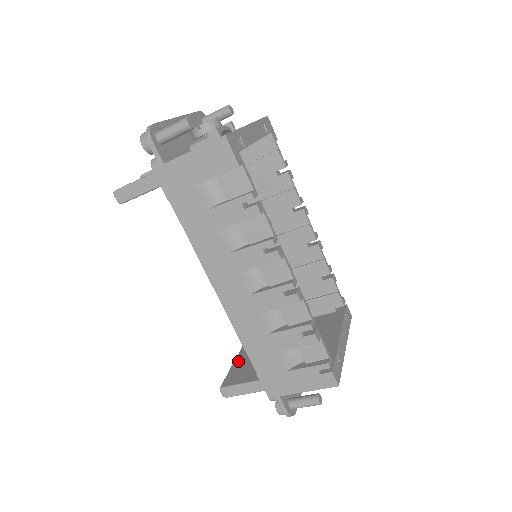
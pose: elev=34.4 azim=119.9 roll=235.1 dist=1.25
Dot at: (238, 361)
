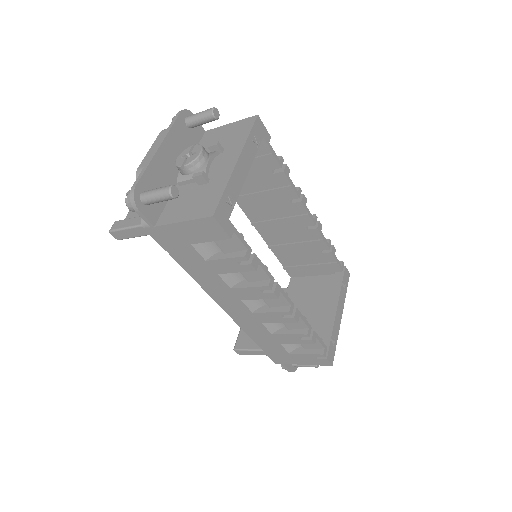
Dot at: occluded
